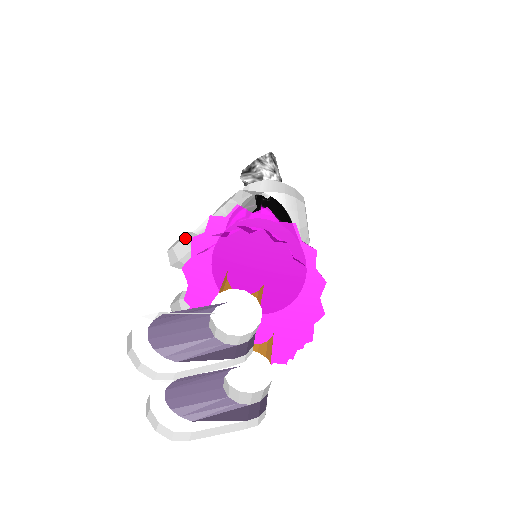
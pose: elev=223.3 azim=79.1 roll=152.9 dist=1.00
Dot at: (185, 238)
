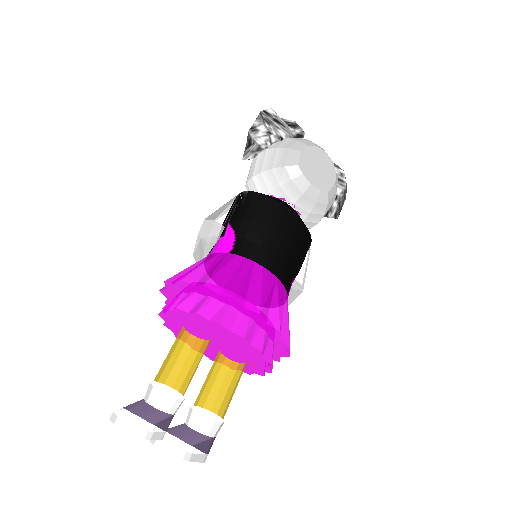
Dot at: occluded
